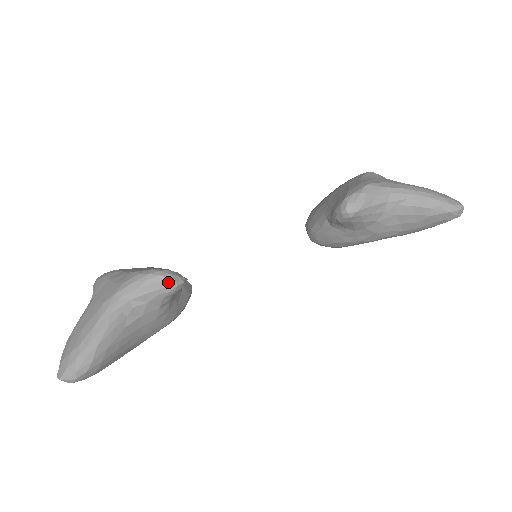
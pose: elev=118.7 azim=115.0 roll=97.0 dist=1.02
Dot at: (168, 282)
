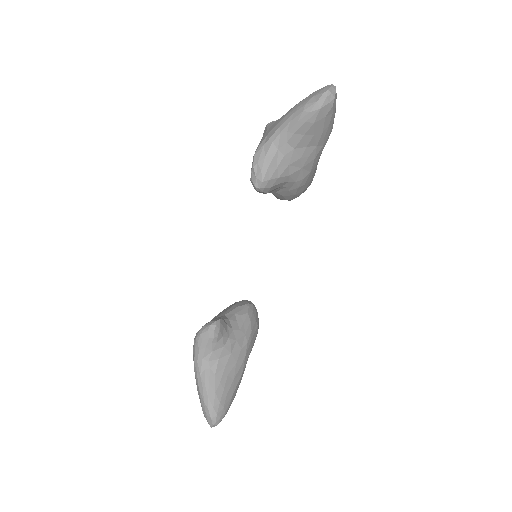
Dot at: (207, 334)
